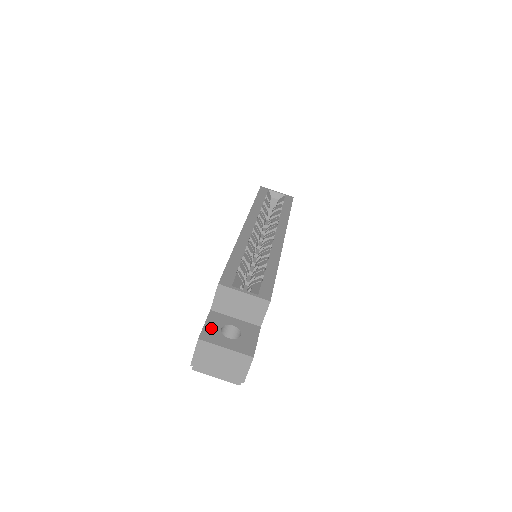
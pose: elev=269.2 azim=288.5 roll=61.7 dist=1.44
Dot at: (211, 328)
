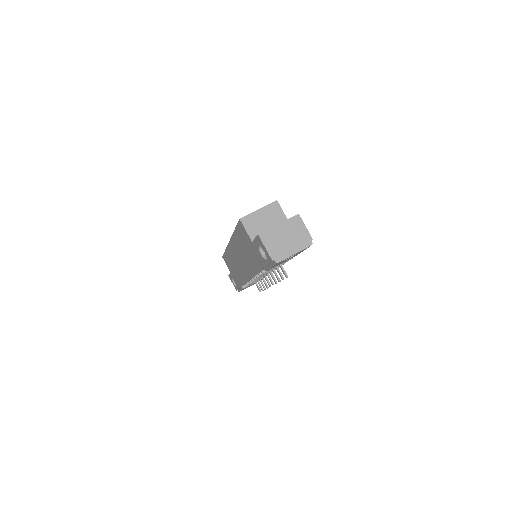
Dot at: occluded
